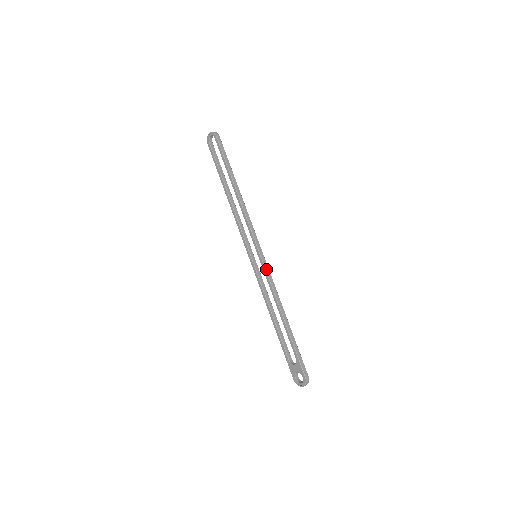
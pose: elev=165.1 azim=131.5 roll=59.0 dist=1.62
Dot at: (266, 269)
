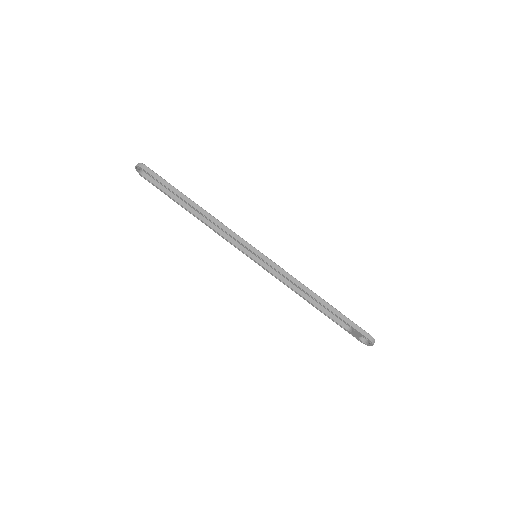
Dot at: (272, 265)
